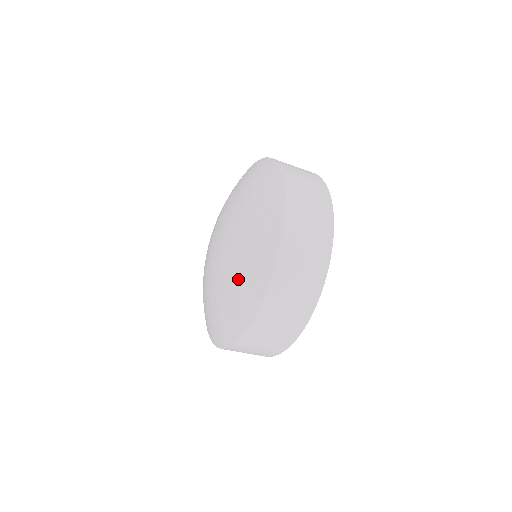
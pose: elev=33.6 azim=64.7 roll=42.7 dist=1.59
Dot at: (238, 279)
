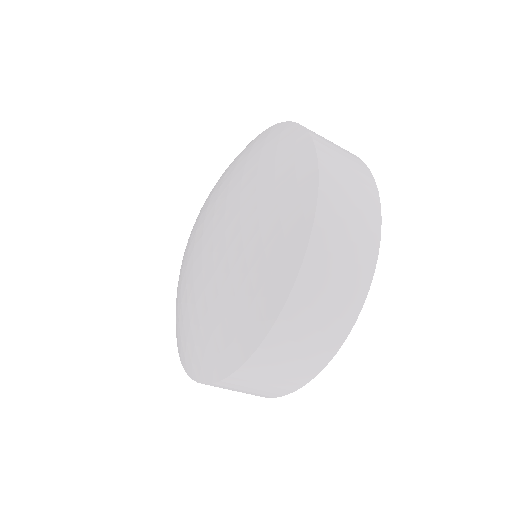
Dot at: (265, 206)
